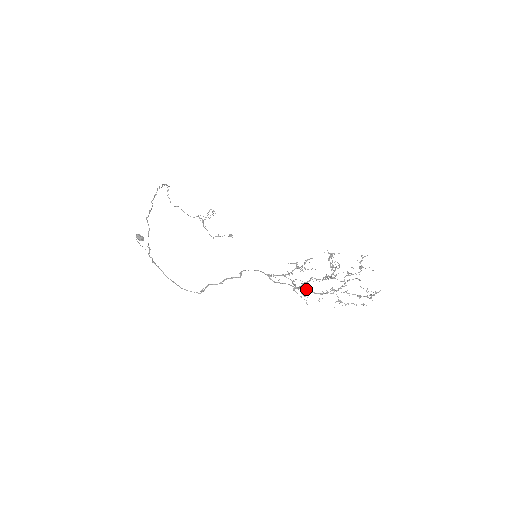
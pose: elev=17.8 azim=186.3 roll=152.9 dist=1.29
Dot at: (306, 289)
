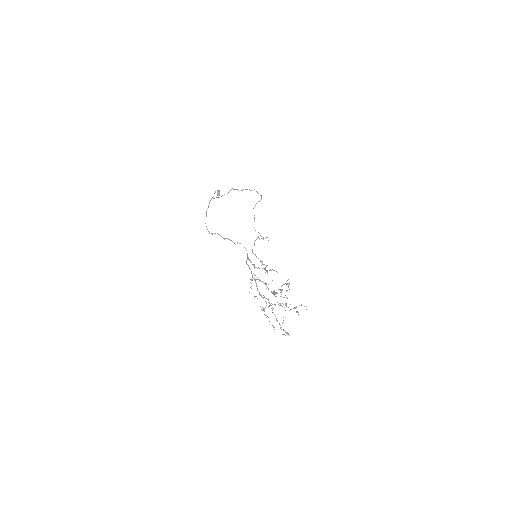
Dot at: (256, 284)
